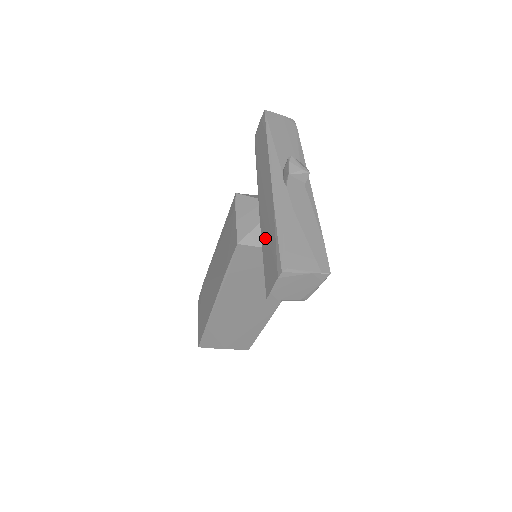
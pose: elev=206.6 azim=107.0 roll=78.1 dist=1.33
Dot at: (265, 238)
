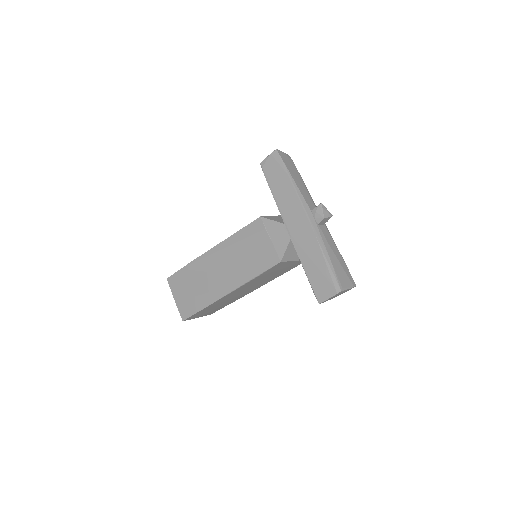
Dot at: (308, 261)
